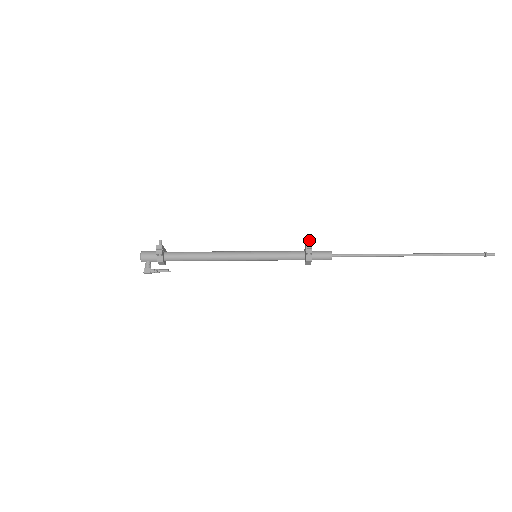
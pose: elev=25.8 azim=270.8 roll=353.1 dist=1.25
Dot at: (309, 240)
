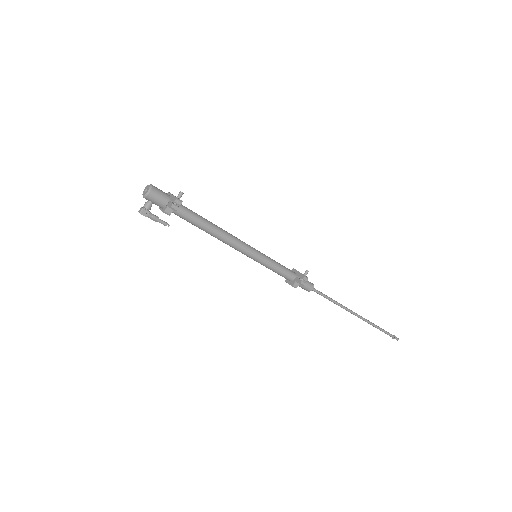
Dot at: occluded
